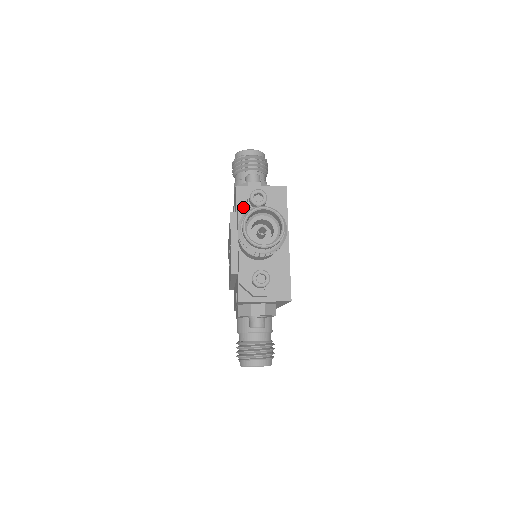
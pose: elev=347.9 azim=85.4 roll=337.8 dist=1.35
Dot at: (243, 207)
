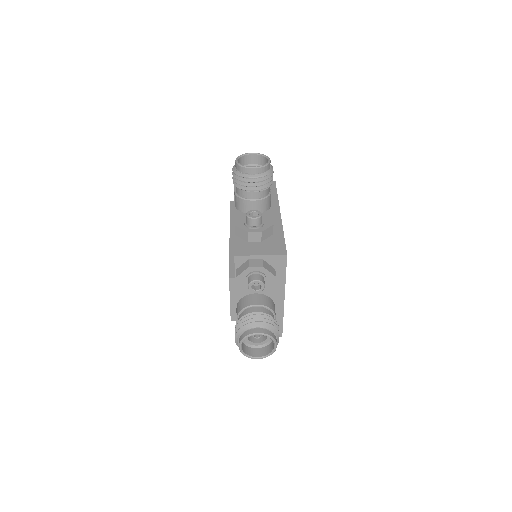
Dot at: (241, 284)
